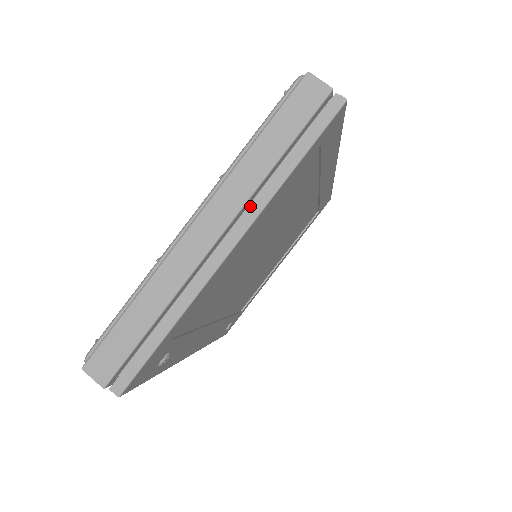
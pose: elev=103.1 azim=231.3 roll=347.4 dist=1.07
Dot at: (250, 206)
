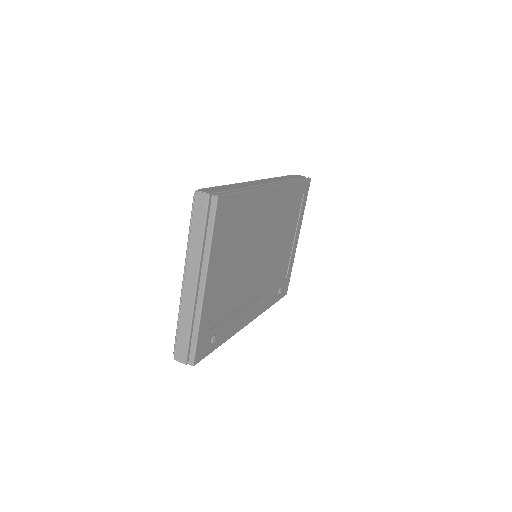
Dot at: (202, 264)
